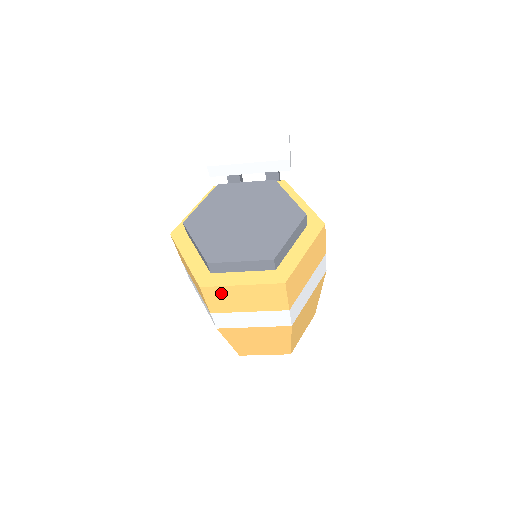
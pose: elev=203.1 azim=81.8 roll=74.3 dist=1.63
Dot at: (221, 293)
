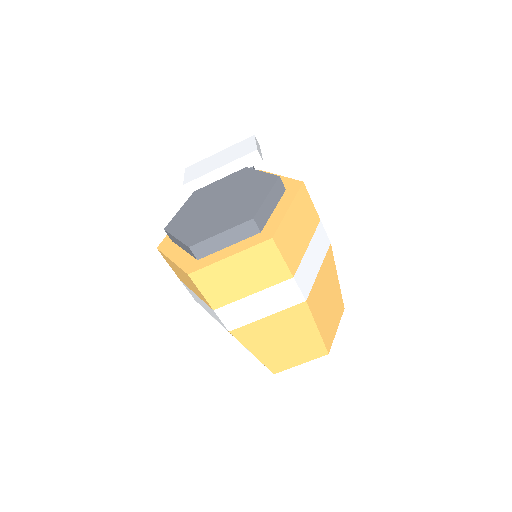
Dot at: (213, 276)
